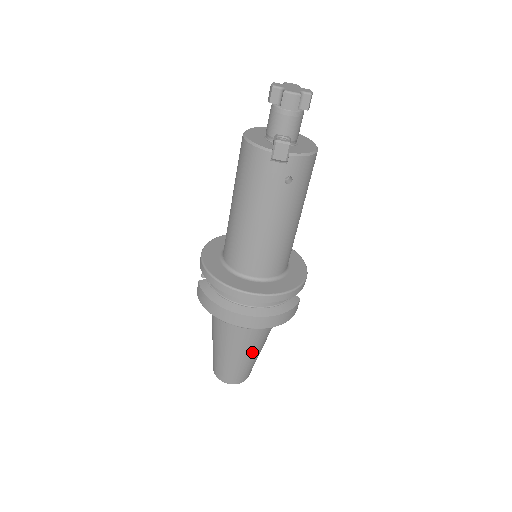
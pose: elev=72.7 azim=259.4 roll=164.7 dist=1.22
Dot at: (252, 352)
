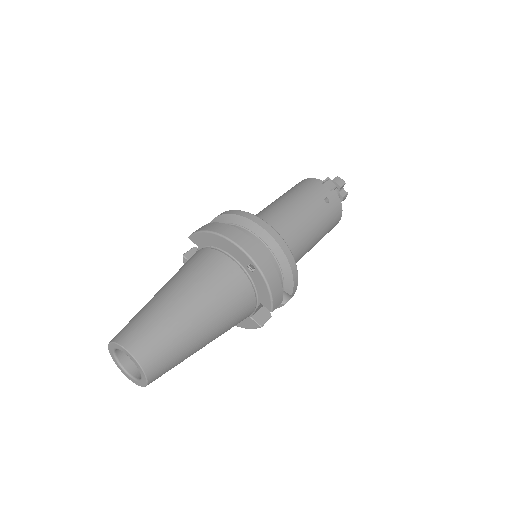
Dot at: (201, 318)
